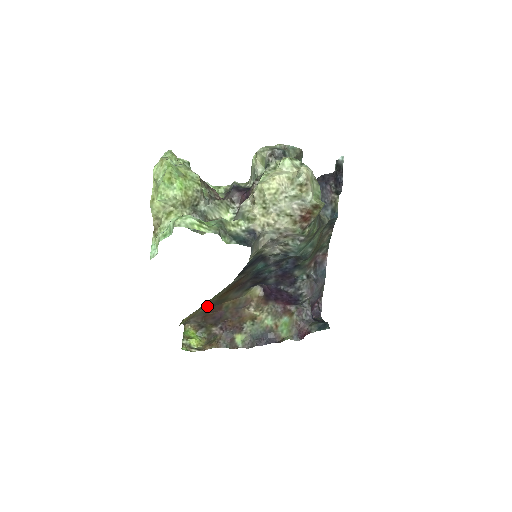
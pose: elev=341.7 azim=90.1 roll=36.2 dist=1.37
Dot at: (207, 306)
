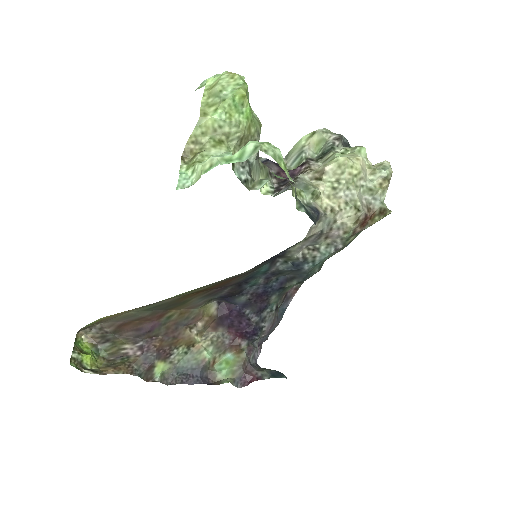
Dot at: (149, 307)
